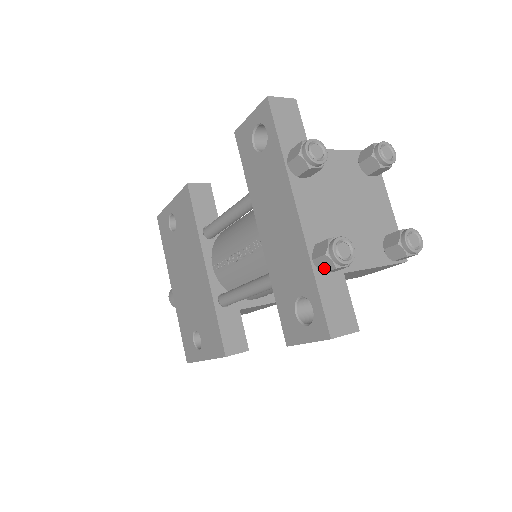
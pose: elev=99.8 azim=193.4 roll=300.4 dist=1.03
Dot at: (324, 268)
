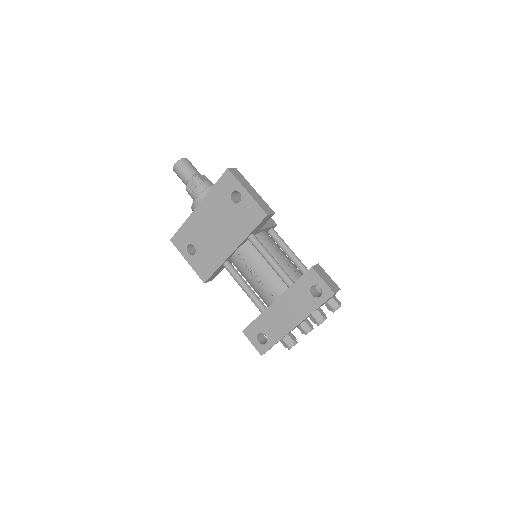
Dot at: (283, 343)
